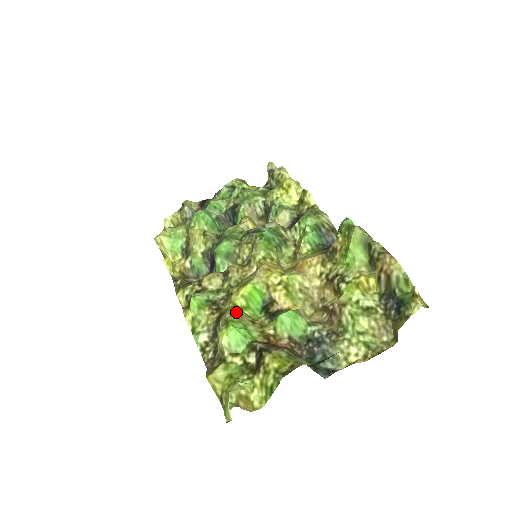
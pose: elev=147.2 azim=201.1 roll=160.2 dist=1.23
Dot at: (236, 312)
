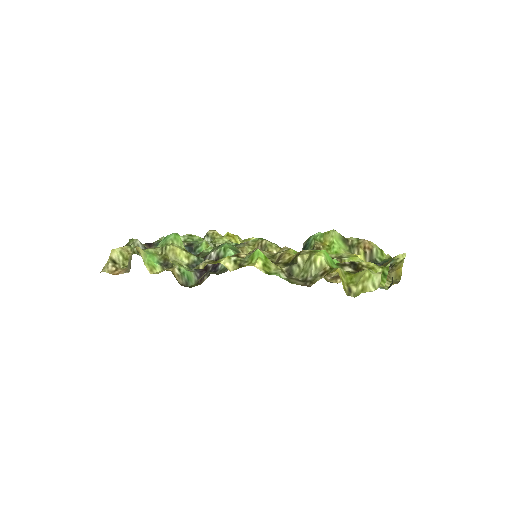
Dot at: occluded
